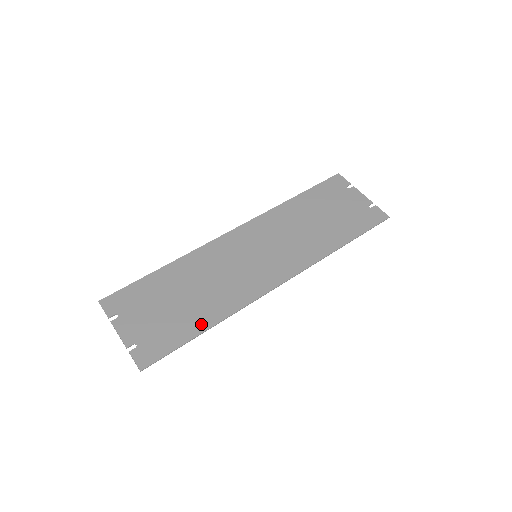
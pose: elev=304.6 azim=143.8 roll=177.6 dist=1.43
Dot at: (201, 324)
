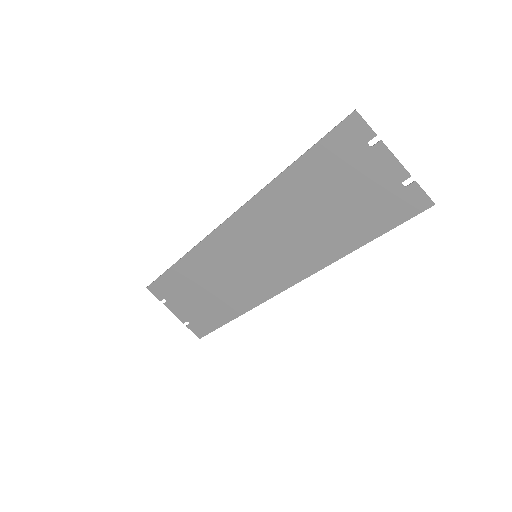
Dot at: (227, 315)
